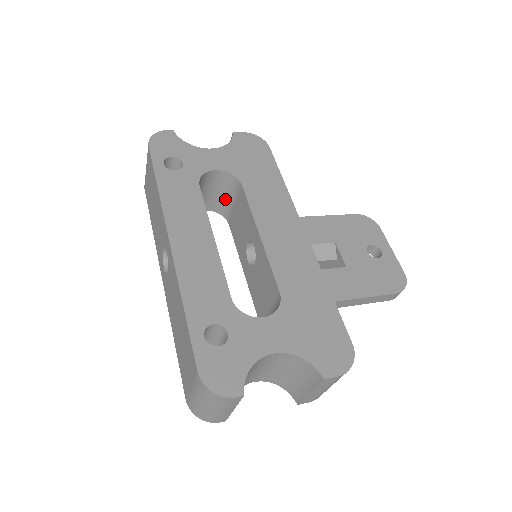
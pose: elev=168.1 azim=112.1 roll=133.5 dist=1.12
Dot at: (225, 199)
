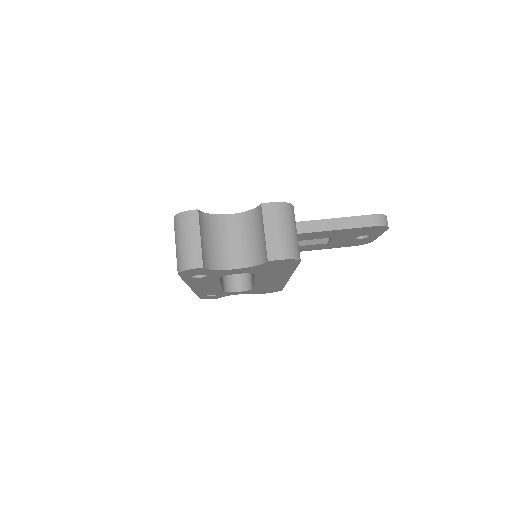
Dot at: occluded
